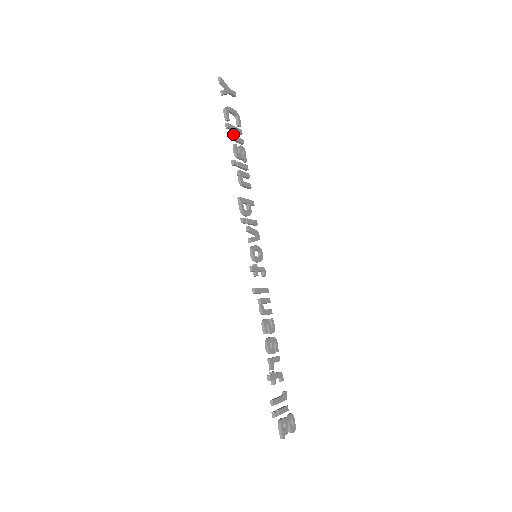
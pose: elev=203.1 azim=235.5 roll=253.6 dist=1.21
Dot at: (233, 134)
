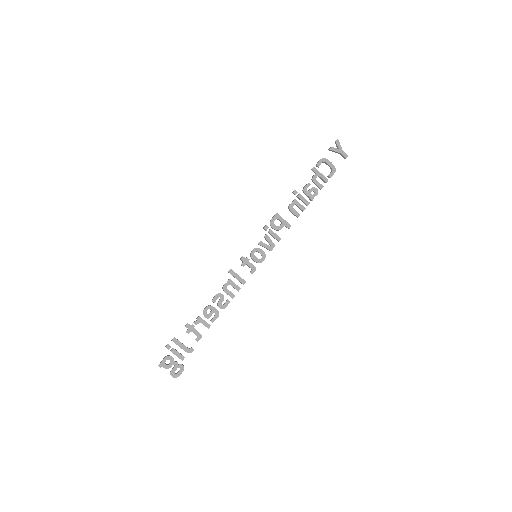
Dot at: (314, 176)
